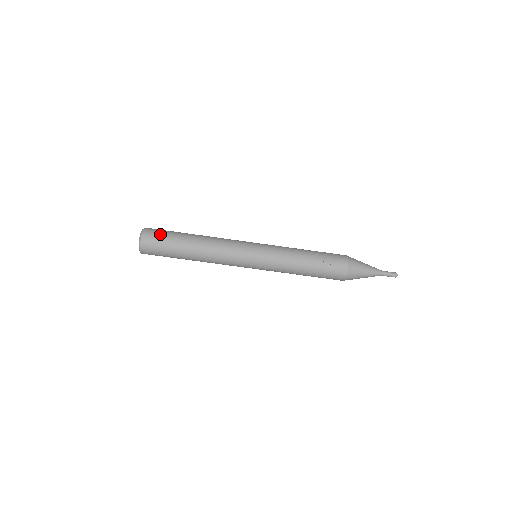
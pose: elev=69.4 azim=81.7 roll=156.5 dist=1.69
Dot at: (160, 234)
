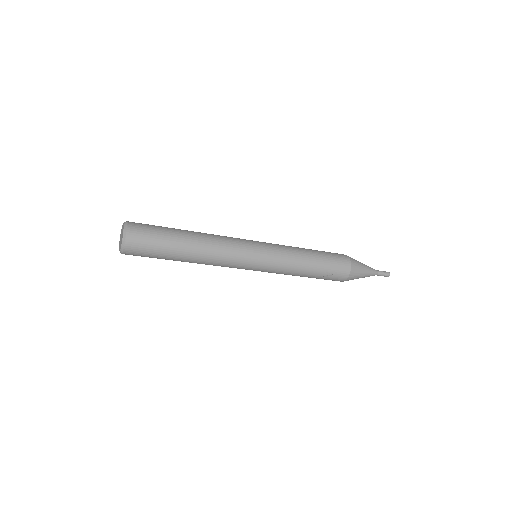
Dot at: (148, 240)
